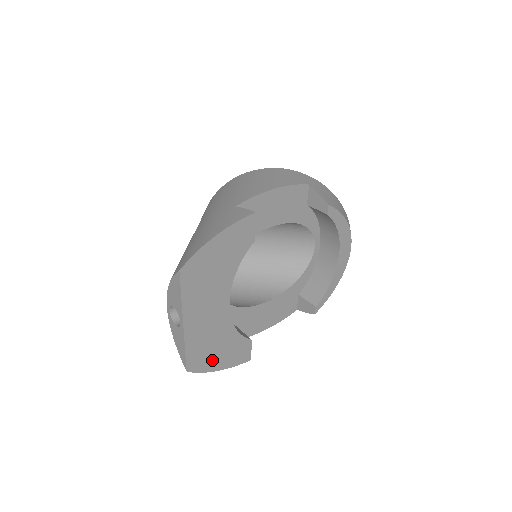
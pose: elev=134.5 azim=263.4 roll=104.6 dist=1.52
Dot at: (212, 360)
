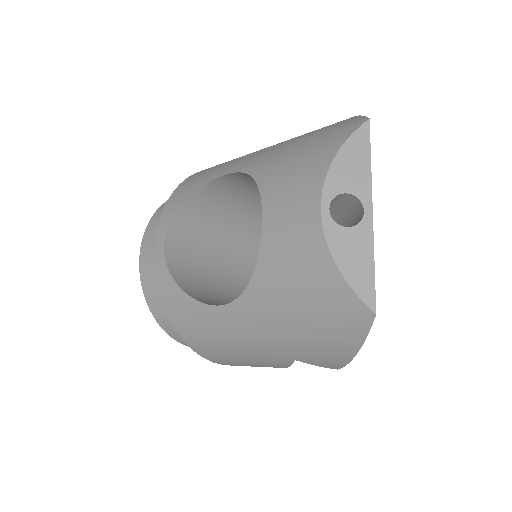
Dot at: occluded
